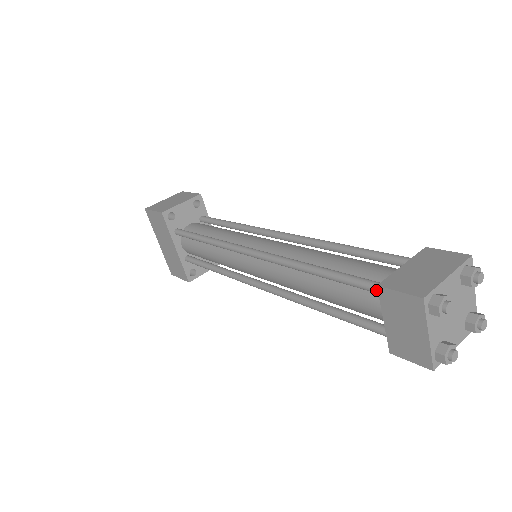
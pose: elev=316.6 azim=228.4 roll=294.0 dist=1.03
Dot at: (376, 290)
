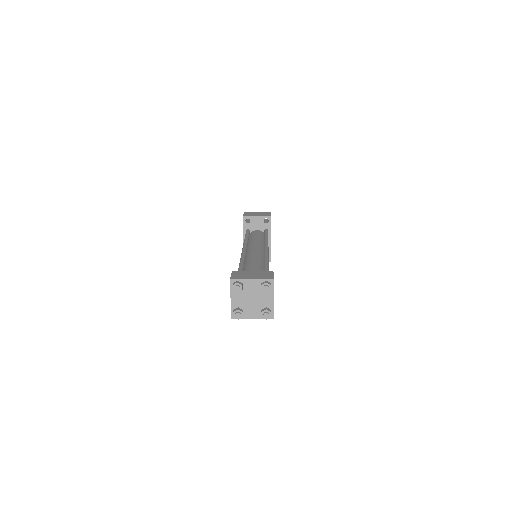
Dot at: occluded
